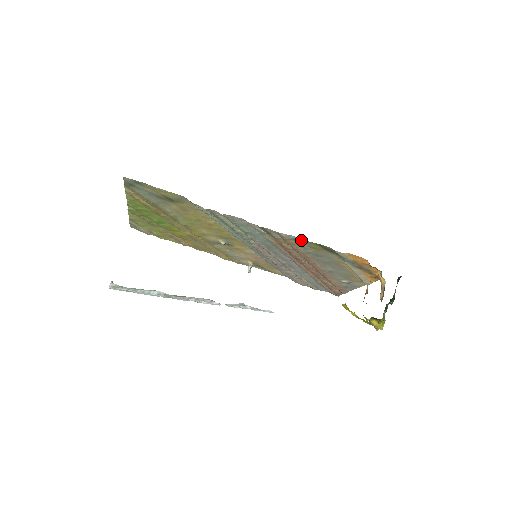
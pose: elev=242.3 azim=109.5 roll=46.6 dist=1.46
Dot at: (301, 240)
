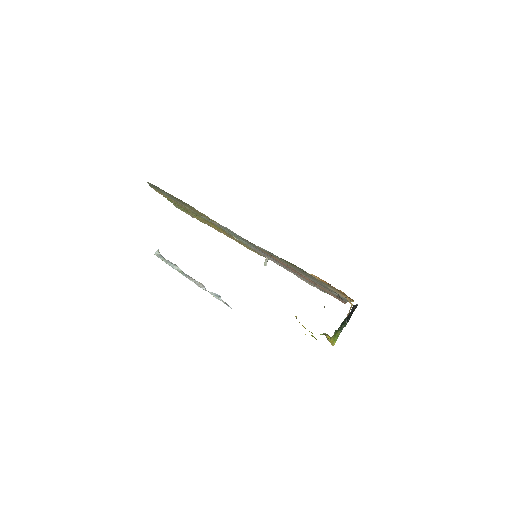
Dot at: occluded
